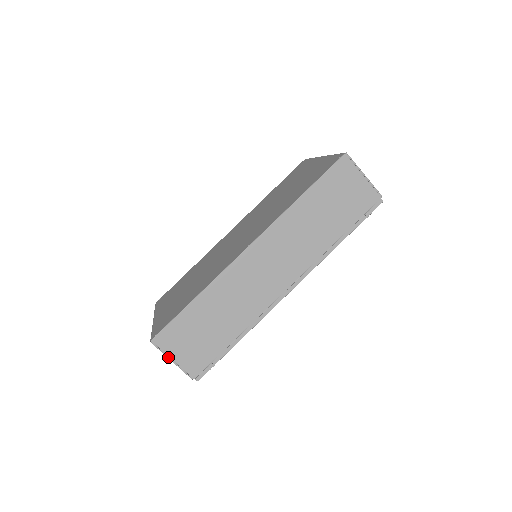
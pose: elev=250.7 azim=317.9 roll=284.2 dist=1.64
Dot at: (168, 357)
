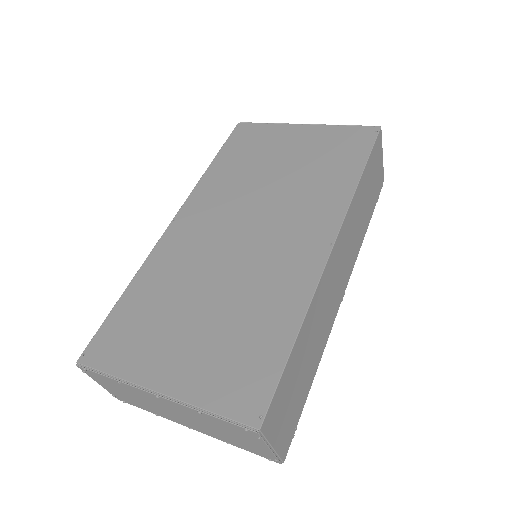
Dot at: (269, 446)
